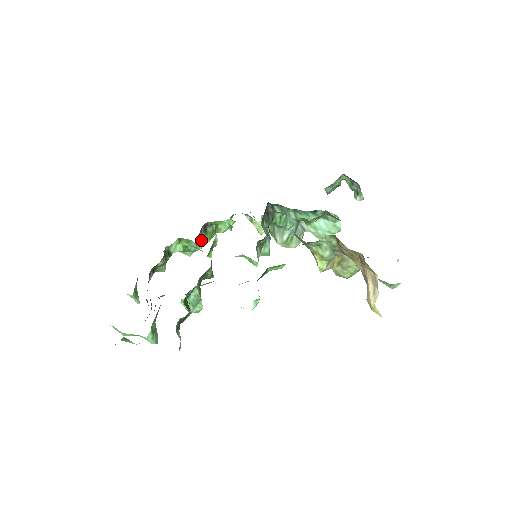
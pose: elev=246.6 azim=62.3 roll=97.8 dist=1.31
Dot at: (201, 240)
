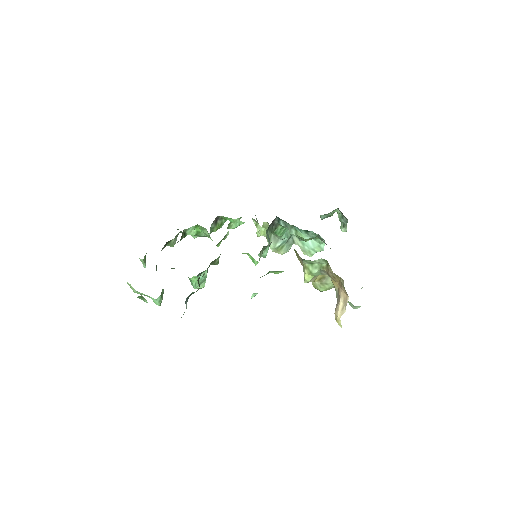
Dot at: (211, 229)
